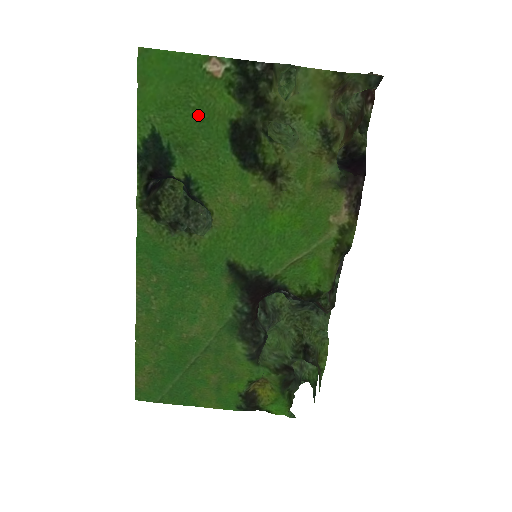
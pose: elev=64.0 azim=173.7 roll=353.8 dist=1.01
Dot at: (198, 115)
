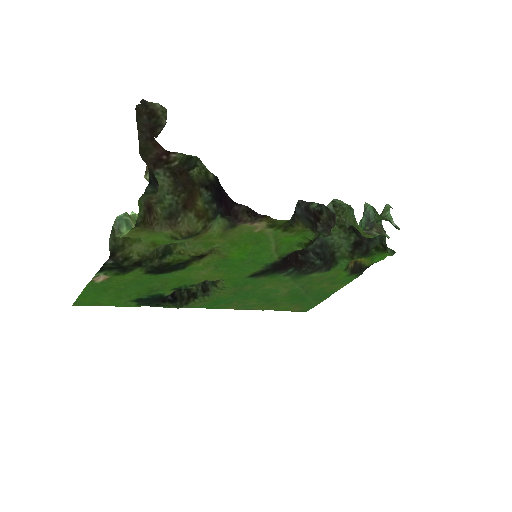
Dot at: (132, 286)
